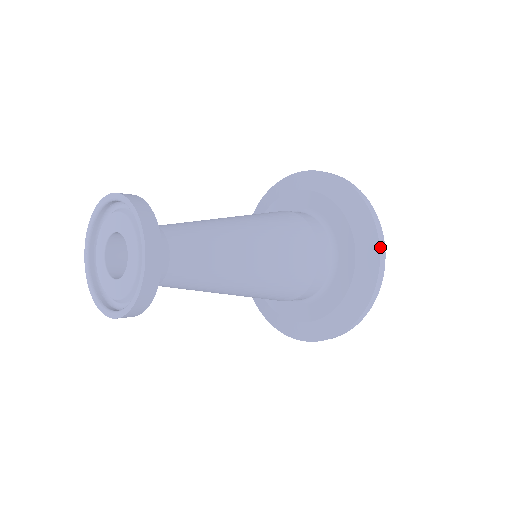
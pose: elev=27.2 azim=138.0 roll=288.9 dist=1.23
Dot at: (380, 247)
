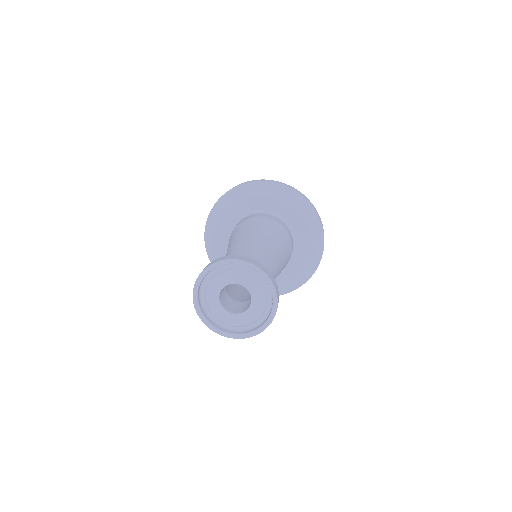
Dot at: occluded
